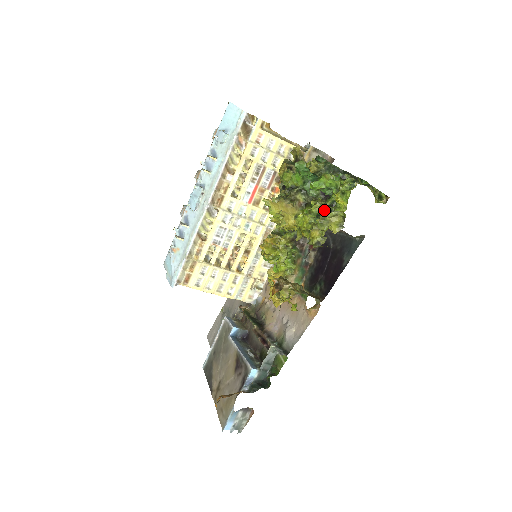
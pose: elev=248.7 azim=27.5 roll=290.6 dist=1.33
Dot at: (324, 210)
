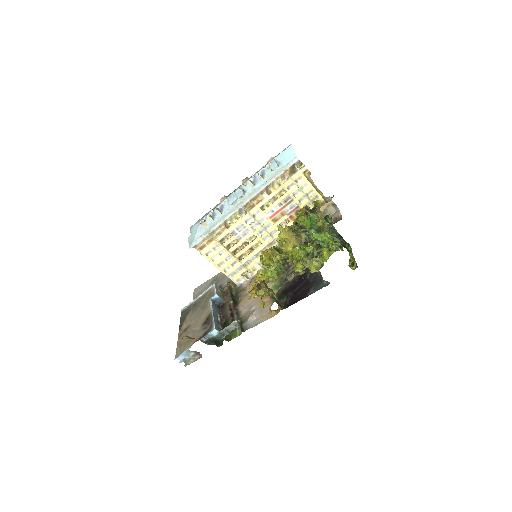
Dot at: (313, 254)
